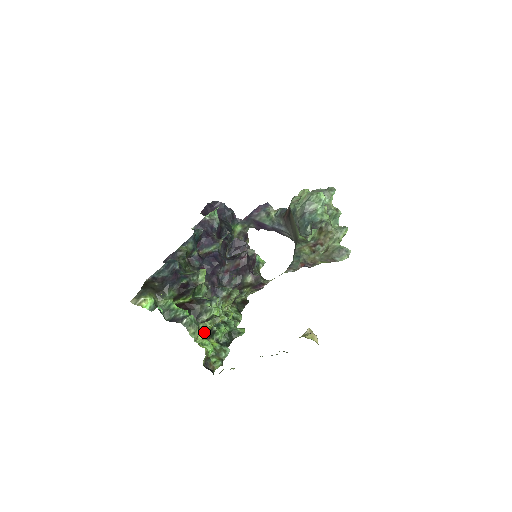
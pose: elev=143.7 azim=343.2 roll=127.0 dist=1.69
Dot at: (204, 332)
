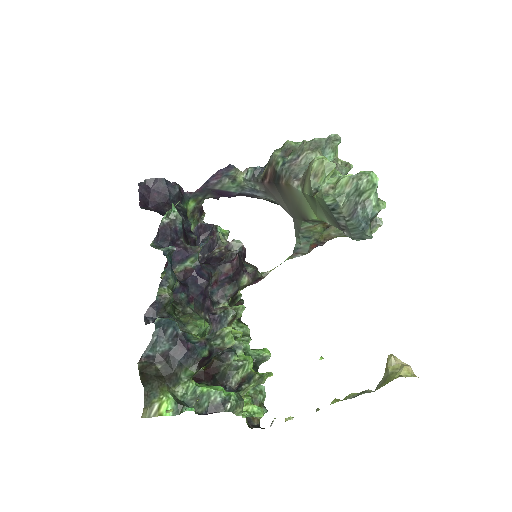
Dot at: occluded
